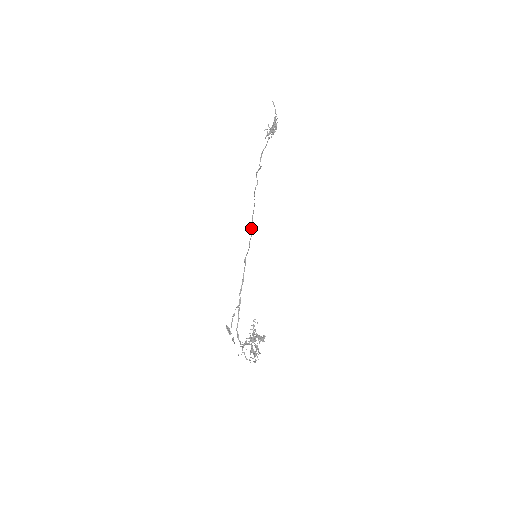
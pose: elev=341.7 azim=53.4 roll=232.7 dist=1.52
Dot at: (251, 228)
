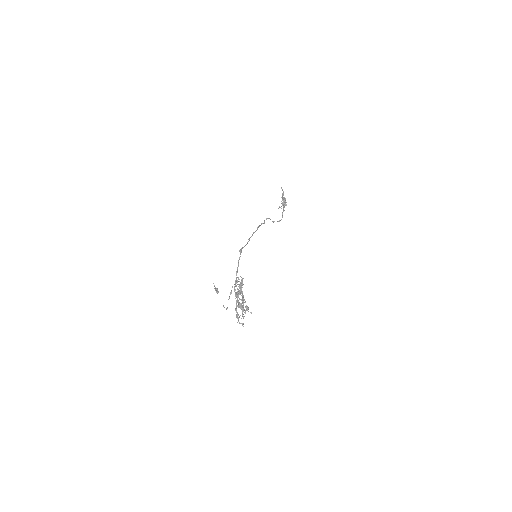
Dot at: (250, 237)
